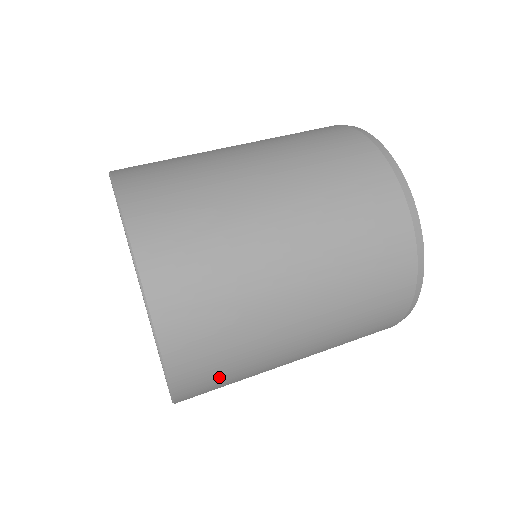
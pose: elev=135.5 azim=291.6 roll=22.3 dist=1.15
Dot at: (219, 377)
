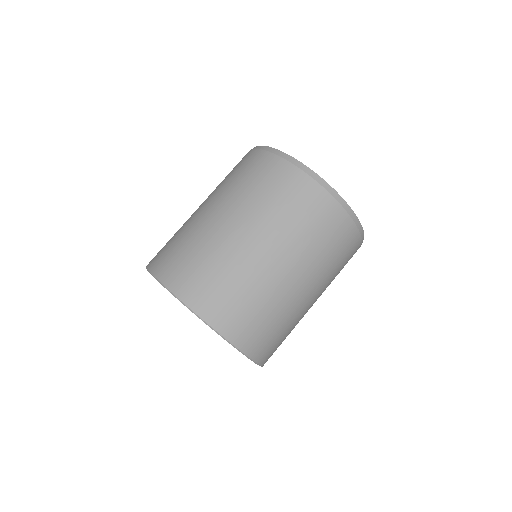
Dot at: occluded
